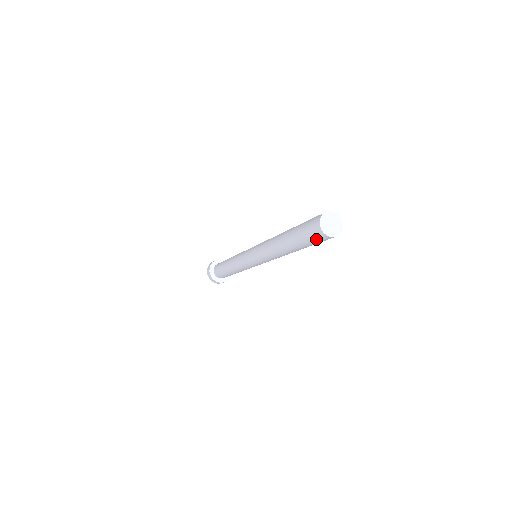
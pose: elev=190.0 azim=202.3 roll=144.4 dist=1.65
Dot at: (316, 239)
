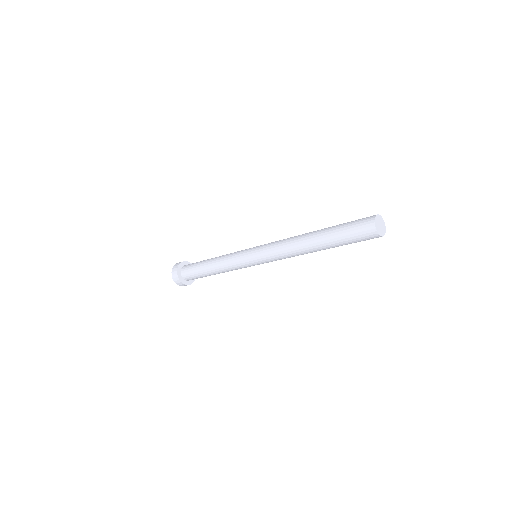
Dot at: (359, 229)
